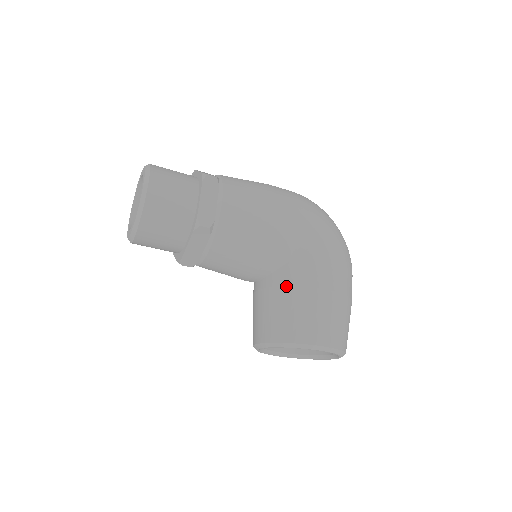
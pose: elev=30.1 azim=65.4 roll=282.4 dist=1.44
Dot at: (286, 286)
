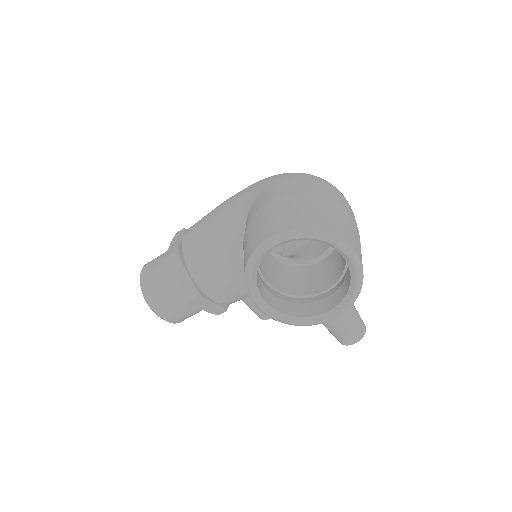
Dot at: (244, 237)
